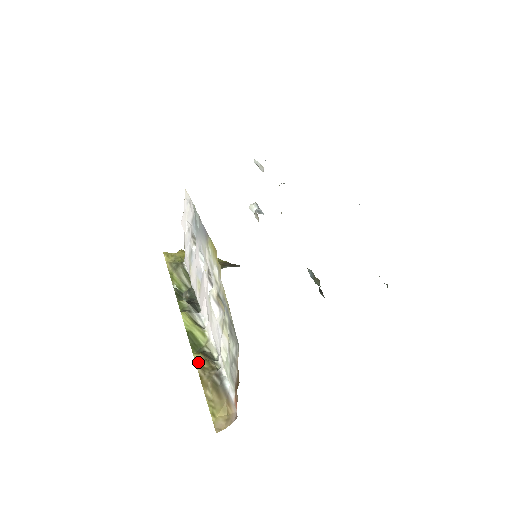
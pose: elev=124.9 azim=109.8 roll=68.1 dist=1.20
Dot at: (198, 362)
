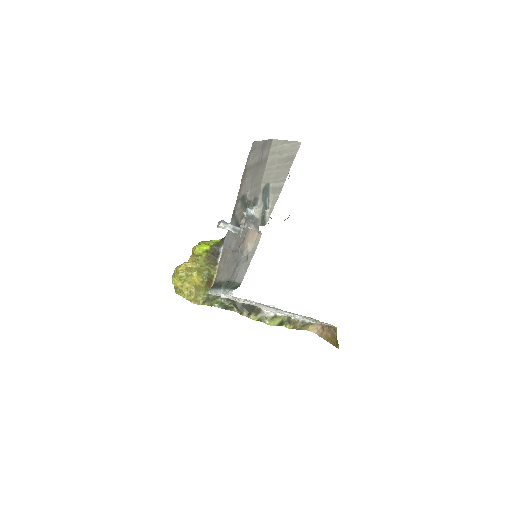
Dot at: (293, 328)
